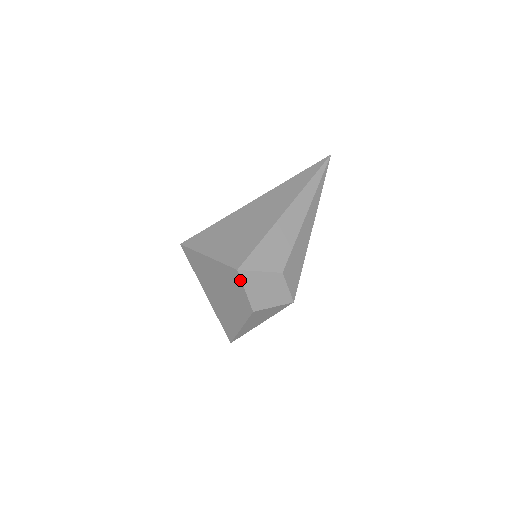
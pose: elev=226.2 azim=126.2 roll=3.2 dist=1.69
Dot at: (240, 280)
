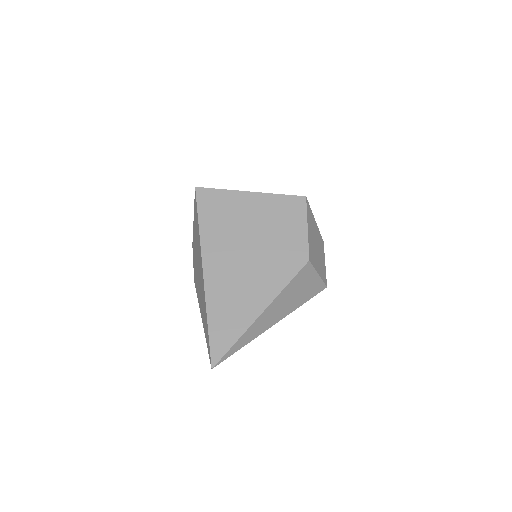
Dot at: (305, 211)
